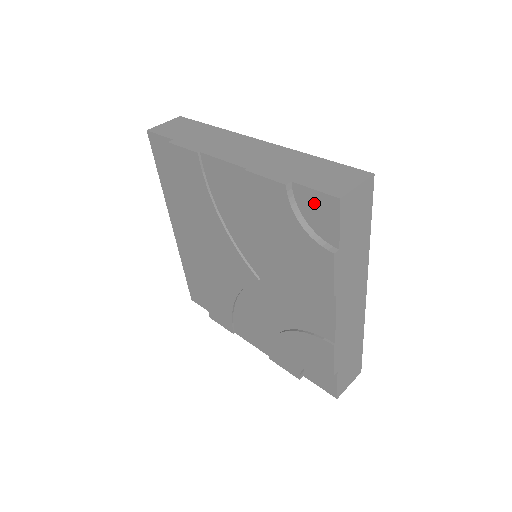
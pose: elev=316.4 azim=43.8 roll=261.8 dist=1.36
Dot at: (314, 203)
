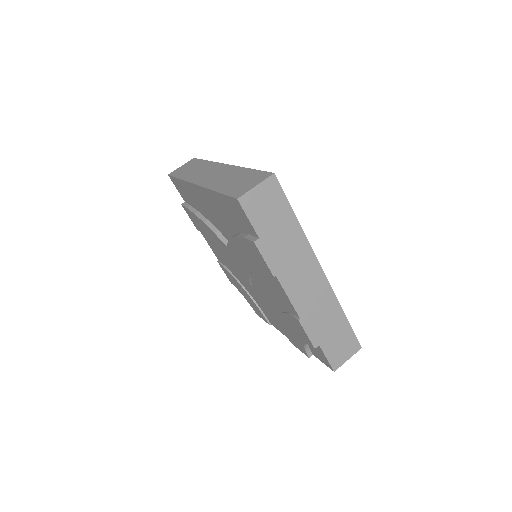
Dot at: (321, 354)
